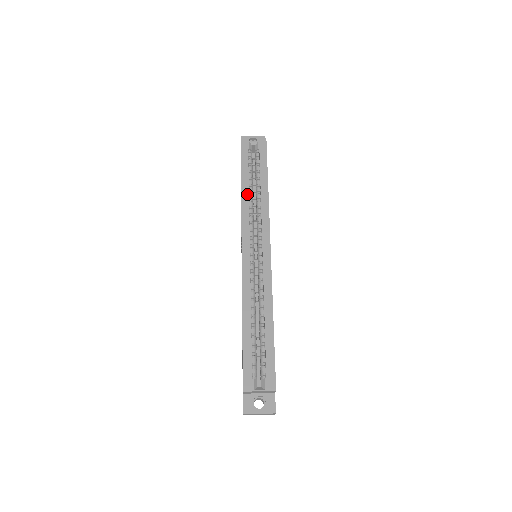
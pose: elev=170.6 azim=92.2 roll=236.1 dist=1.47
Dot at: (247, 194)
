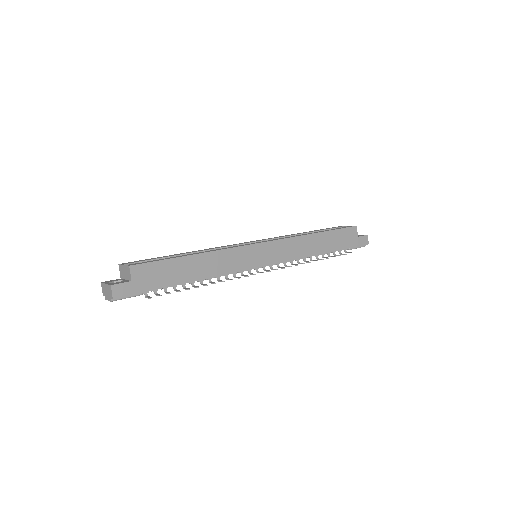
Dot at: (298, 234)
